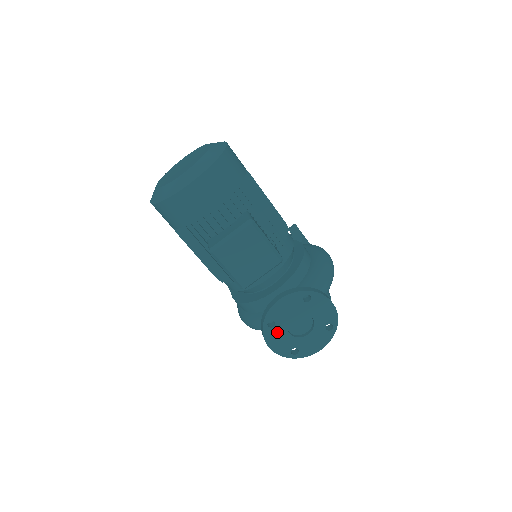
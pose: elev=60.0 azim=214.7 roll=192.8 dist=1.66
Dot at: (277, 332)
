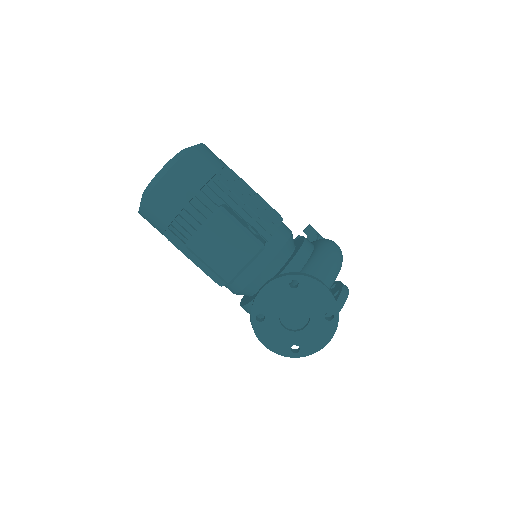
Dot at: (269, 327)
